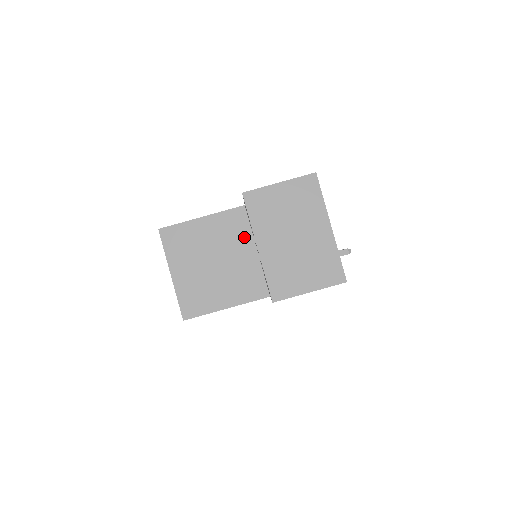
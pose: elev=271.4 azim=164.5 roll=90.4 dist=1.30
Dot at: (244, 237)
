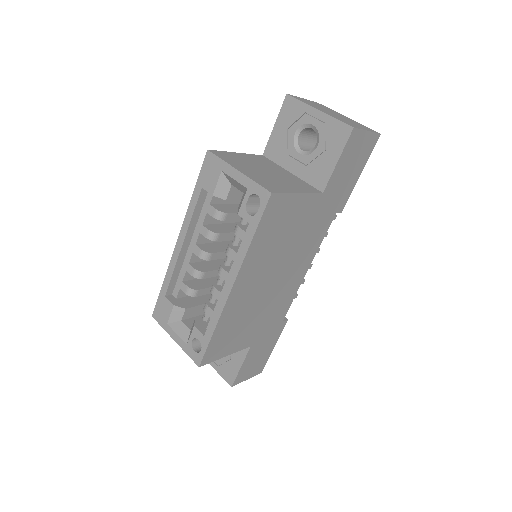
Dot at: (276, 166)
